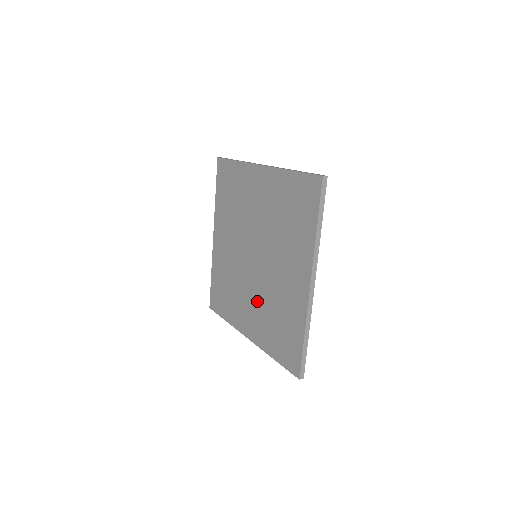
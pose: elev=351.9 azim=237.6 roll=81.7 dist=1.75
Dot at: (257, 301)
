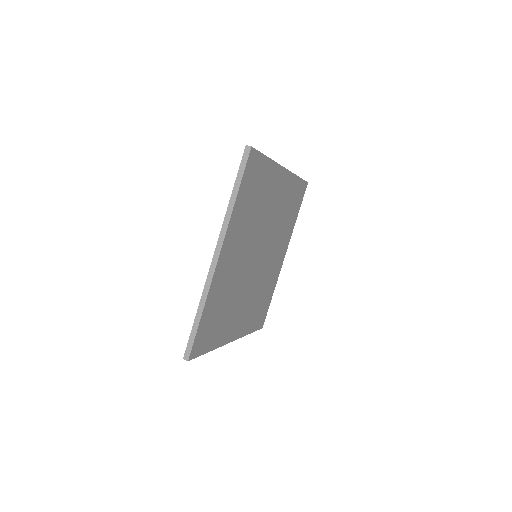
Dot at: occluded
